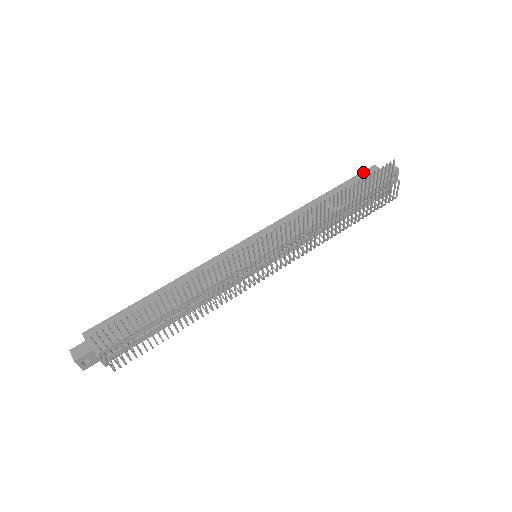
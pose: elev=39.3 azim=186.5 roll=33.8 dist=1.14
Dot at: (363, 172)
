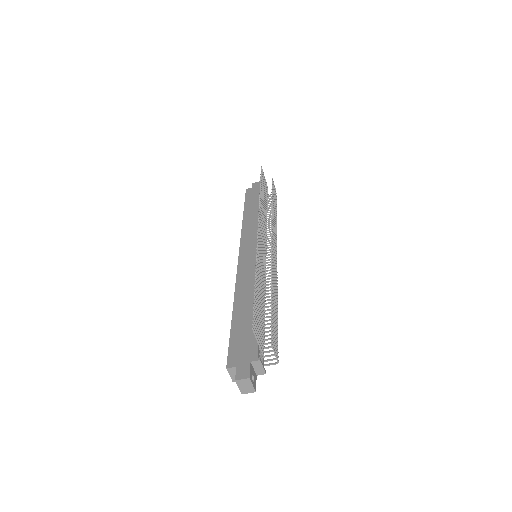
Dot at: (246, 194)
